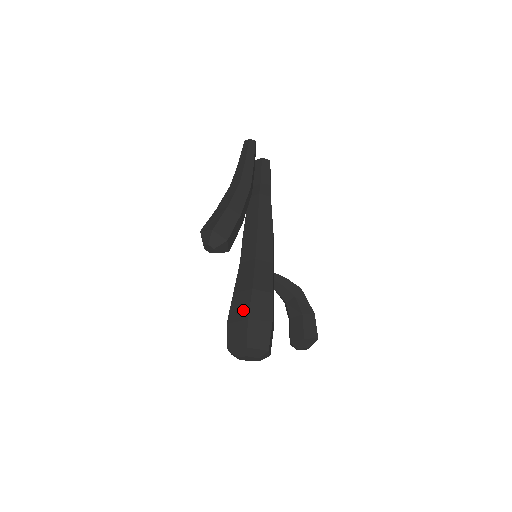
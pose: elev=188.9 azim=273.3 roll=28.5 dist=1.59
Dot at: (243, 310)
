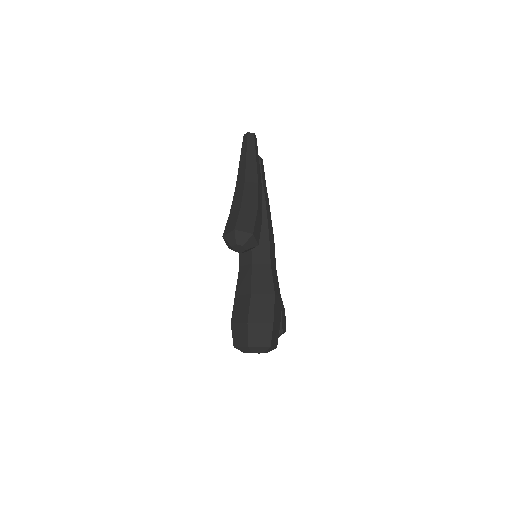
Dot at: (267, 313)
